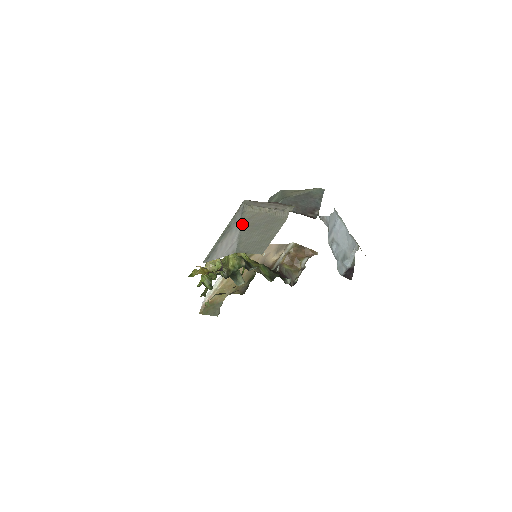
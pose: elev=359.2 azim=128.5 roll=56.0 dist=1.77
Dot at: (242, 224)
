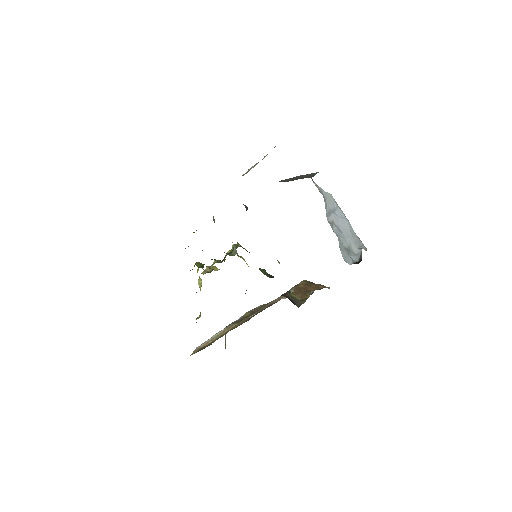
Dot at: occluded
